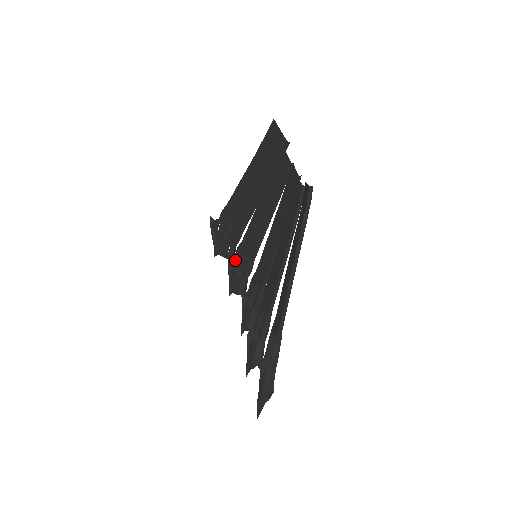
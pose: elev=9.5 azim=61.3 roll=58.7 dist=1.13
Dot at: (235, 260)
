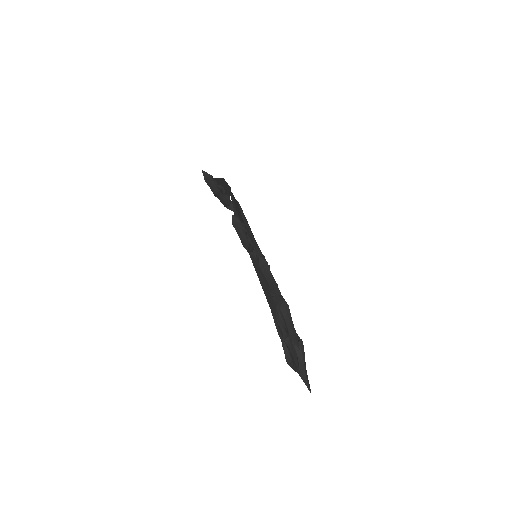
Dot at: occluded
